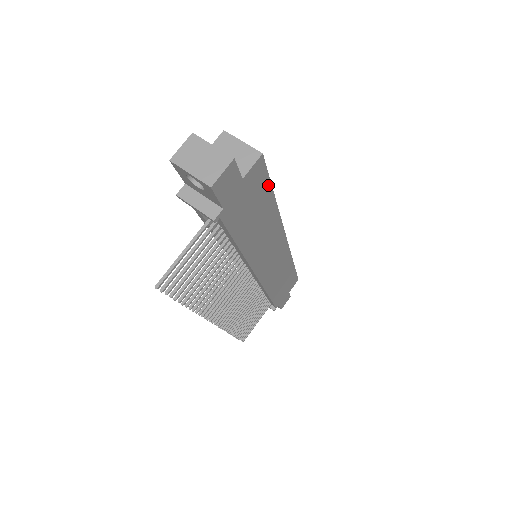
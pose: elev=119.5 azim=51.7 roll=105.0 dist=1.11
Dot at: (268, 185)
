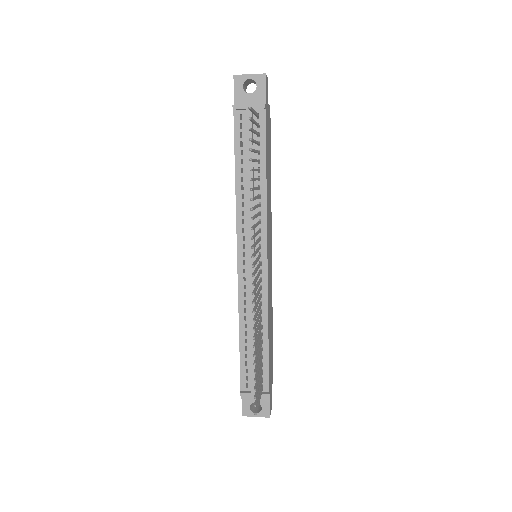
Dot at: (270, 144)
